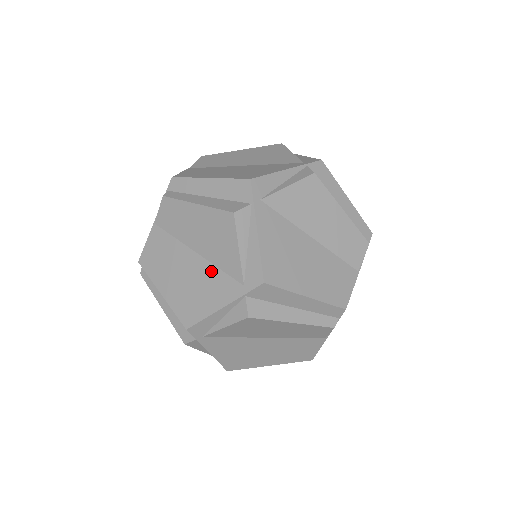
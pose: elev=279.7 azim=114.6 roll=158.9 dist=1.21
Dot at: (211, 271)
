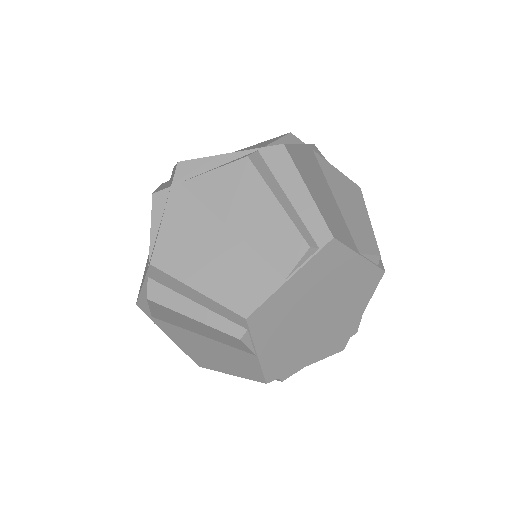
Dot at: occluded
